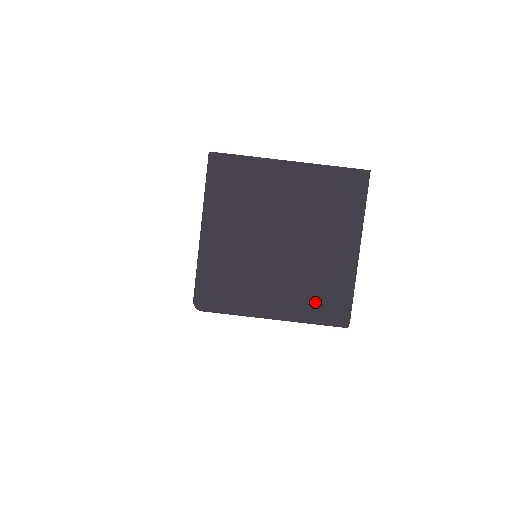
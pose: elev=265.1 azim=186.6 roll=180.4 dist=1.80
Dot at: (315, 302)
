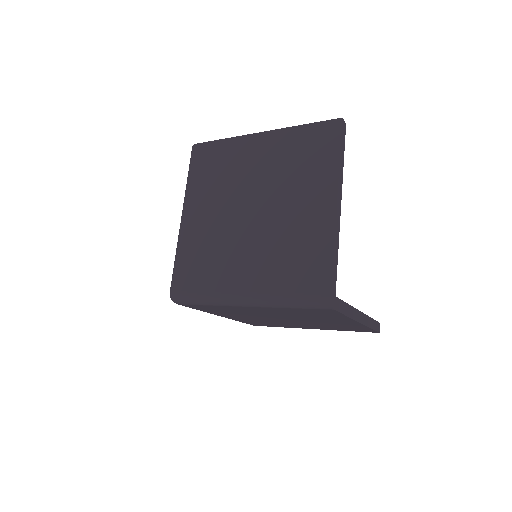
Dot at: (287, 276)
